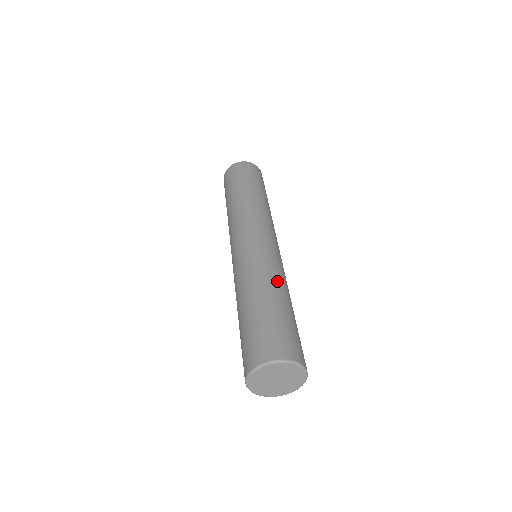
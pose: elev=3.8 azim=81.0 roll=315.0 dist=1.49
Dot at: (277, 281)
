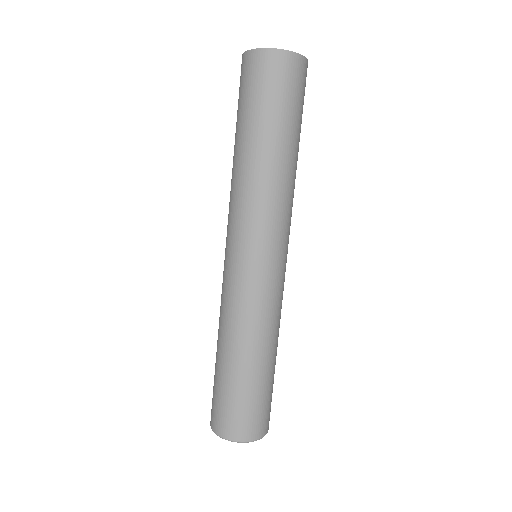
Dot at: (271, 337)
